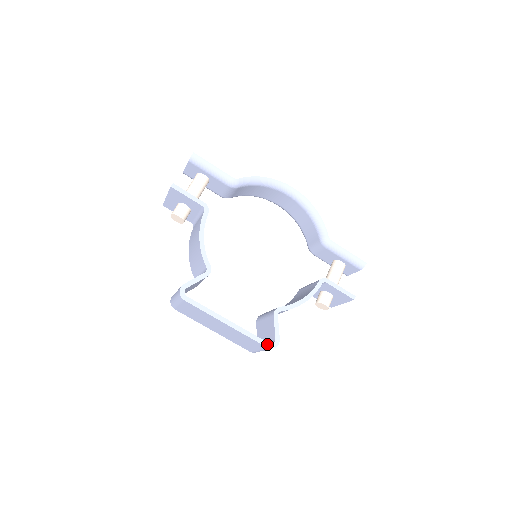
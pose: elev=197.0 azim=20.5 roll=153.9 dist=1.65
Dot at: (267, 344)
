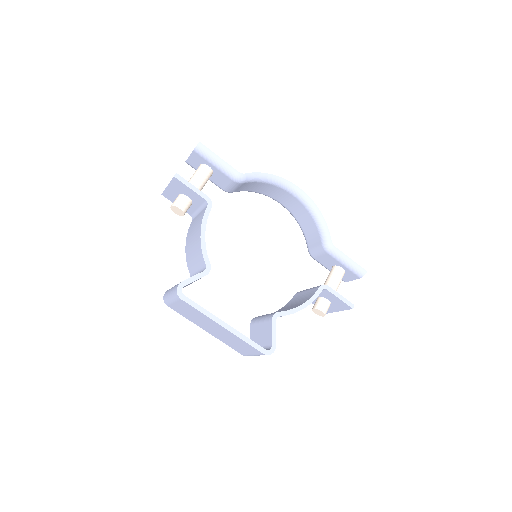
Dot at: (263, 350)
